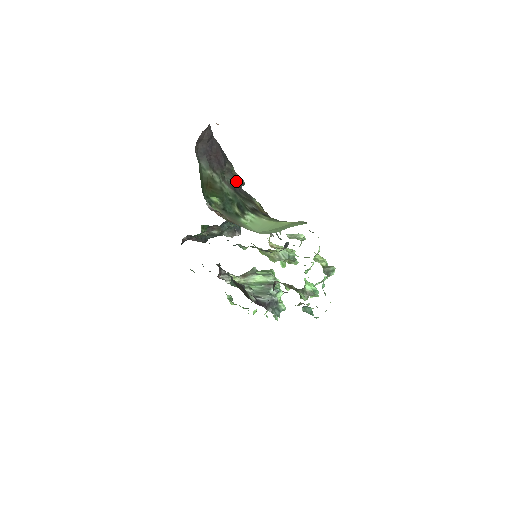
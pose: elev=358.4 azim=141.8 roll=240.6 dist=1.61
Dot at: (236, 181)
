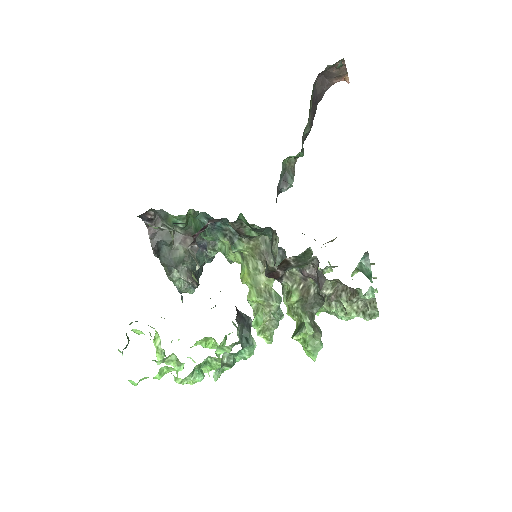
Dot at: (287, 175)
